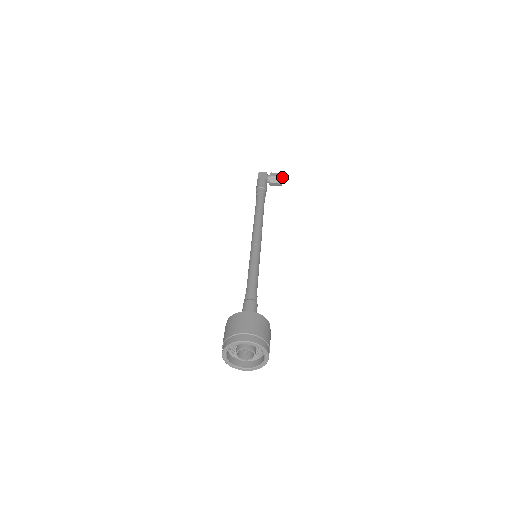
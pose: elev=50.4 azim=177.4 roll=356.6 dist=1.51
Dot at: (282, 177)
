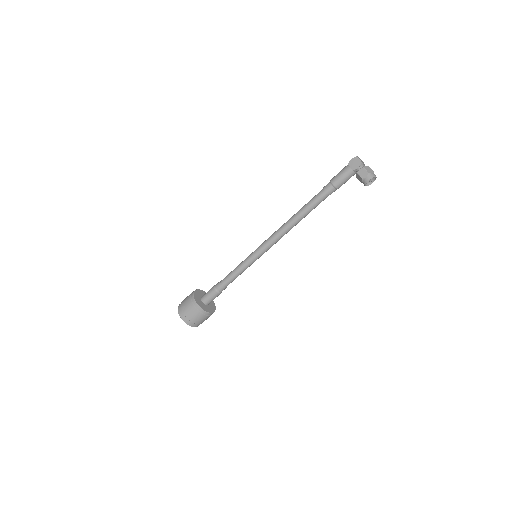
Dot at: (366, 182)
